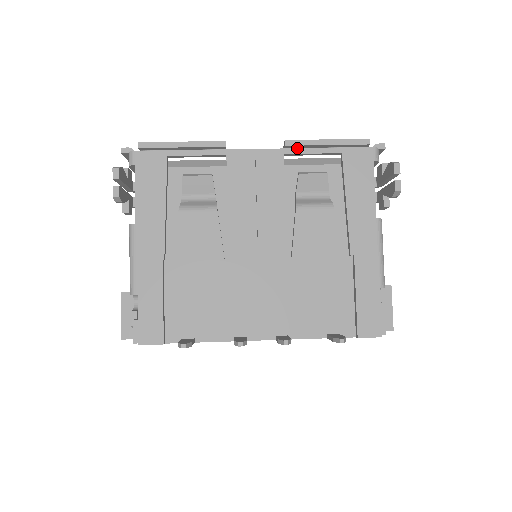
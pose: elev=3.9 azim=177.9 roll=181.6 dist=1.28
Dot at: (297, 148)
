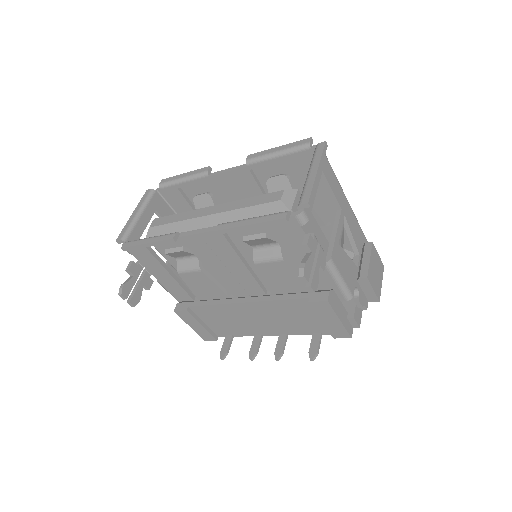
Dot at: occluded
